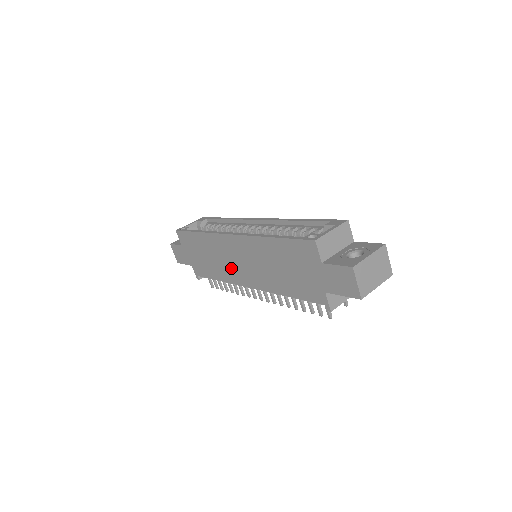
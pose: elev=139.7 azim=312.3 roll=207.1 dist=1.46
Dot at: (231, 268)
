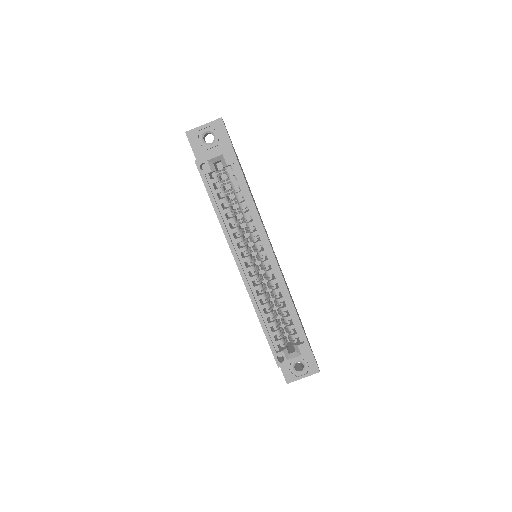
Dot at: occluded
